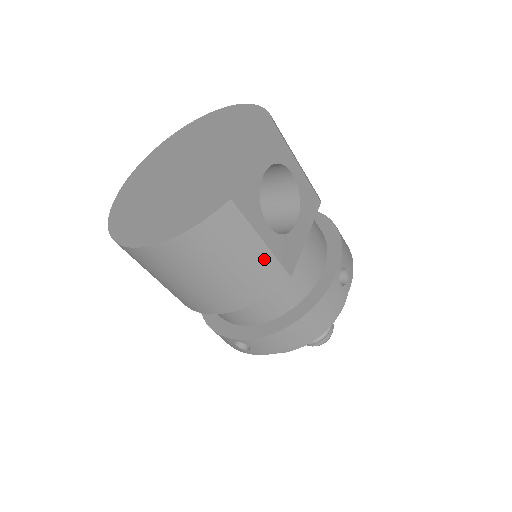
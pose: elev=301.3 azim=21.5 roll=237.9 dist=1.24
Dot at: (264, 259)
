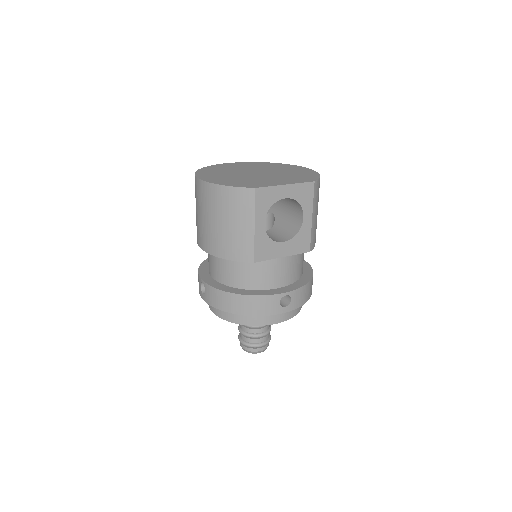
Dot at: (248, 237)
